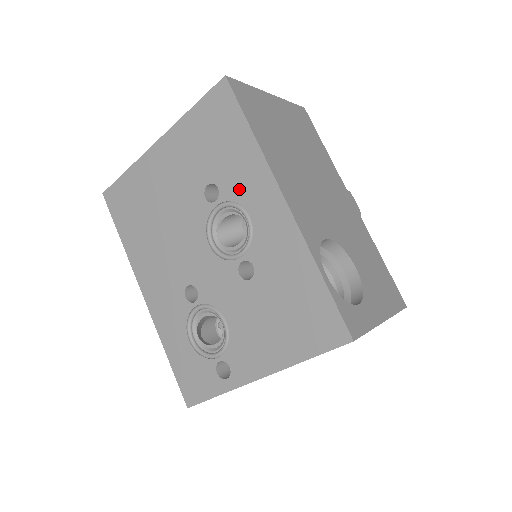
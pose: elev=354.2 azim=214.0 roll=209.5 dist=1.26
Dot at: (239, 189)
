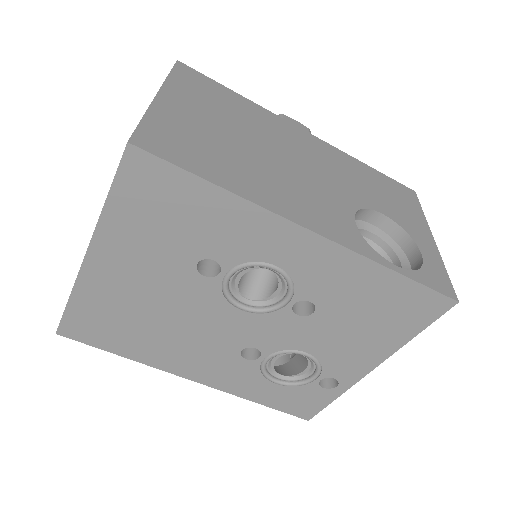
Dot at: (244, 249)
